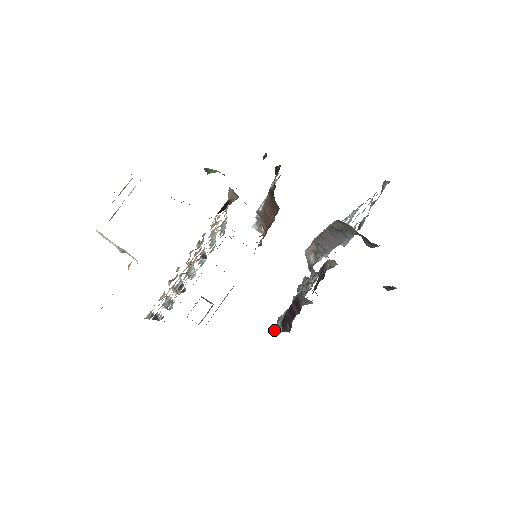
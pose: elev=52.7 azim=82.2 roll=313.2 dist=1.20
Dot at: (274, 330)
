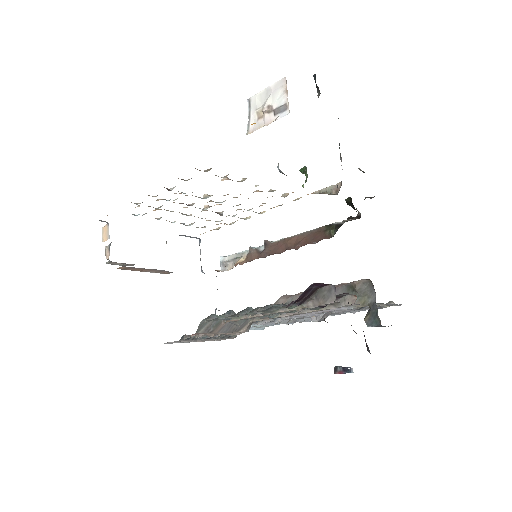
Dot at: (226, 313)
